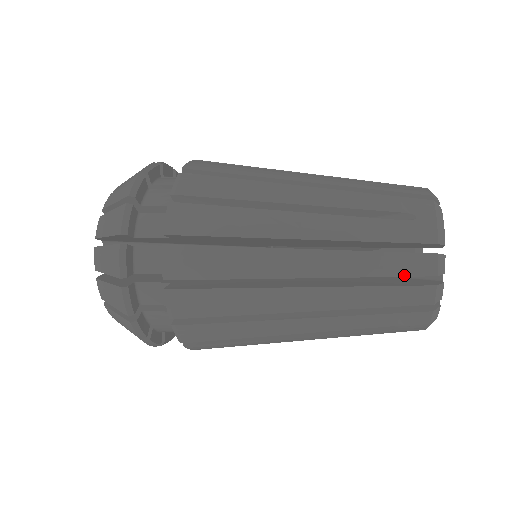
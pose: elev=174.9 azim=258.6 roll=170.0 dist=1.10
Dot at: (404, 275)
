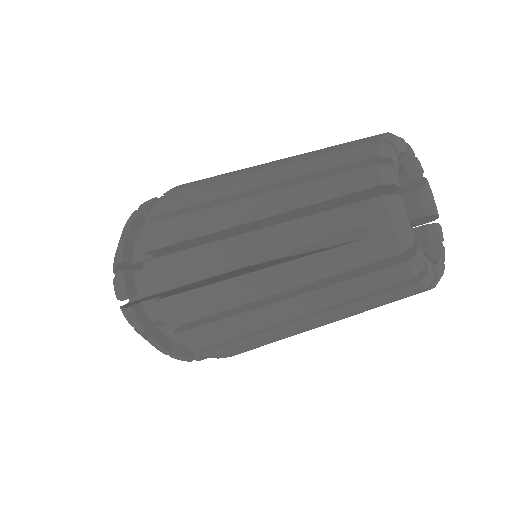
Dot at: (344, 164)
